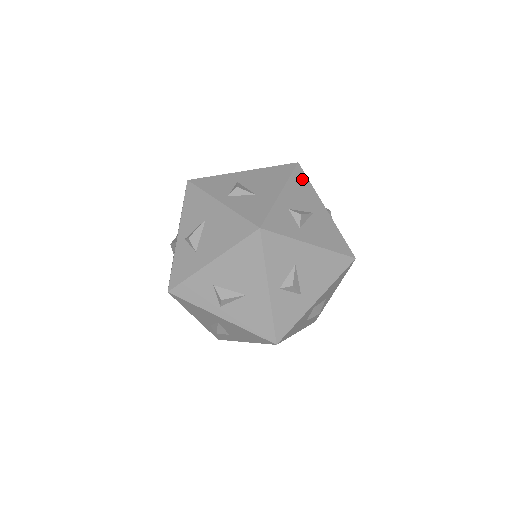
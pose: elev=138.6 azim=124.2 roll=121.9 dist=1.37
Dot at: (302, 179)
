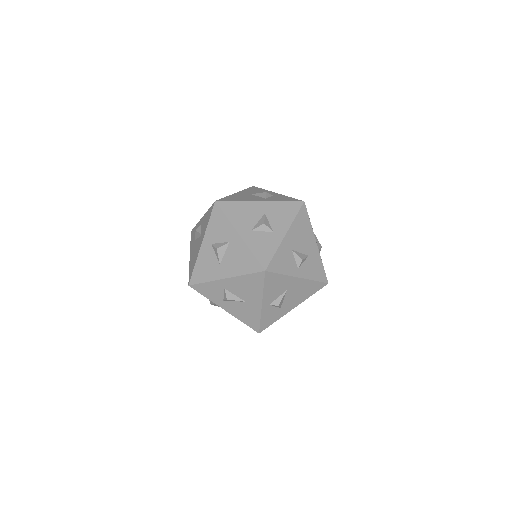
Dot at: occluded
